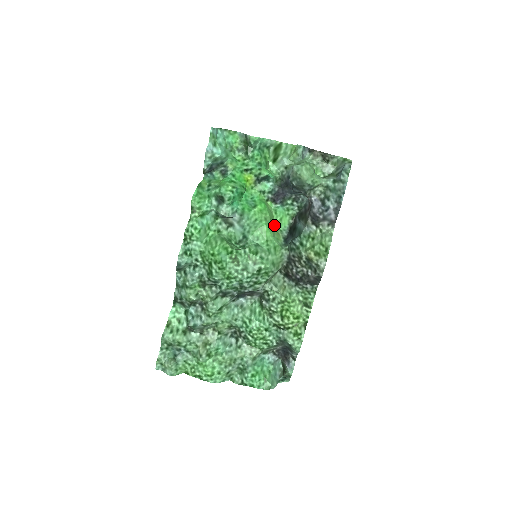
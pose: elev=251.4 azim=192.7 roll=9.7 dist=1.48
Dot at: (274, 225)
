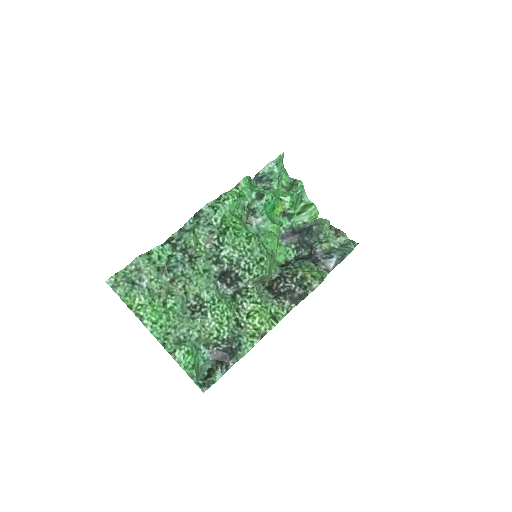
Dot at: occluded
